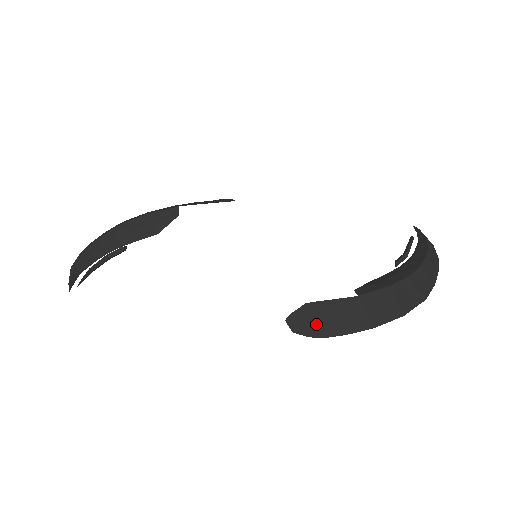
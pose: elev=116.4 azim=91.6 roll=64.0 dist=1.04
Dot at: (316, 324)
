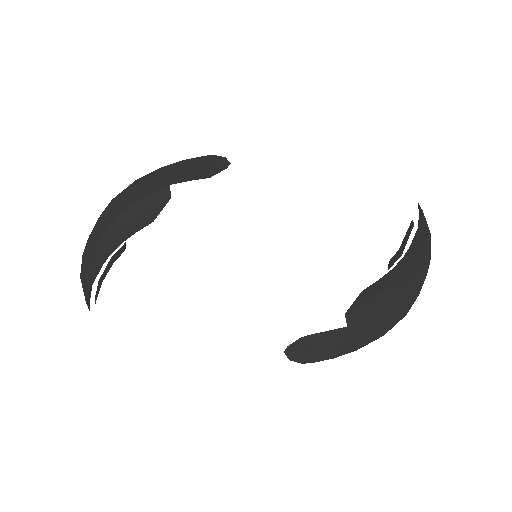
Dot at: (309, 353)
